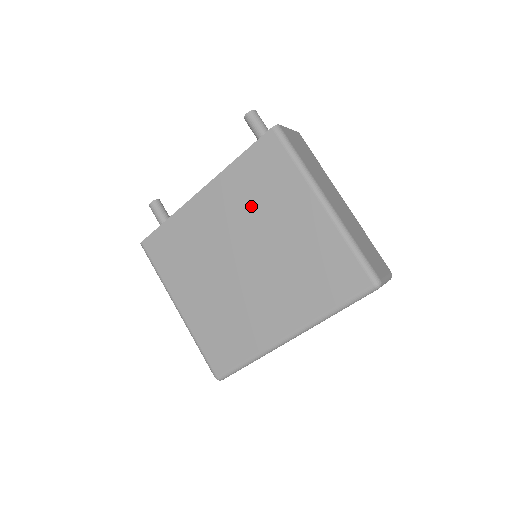
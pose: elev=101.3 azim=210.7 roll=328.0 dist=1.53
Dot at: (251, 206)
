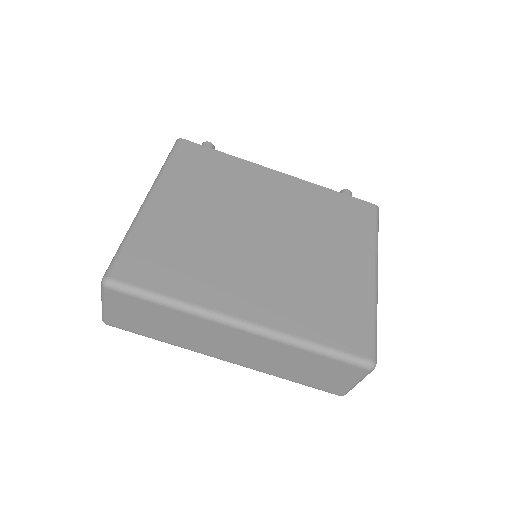
Dot at: (314, 218)
